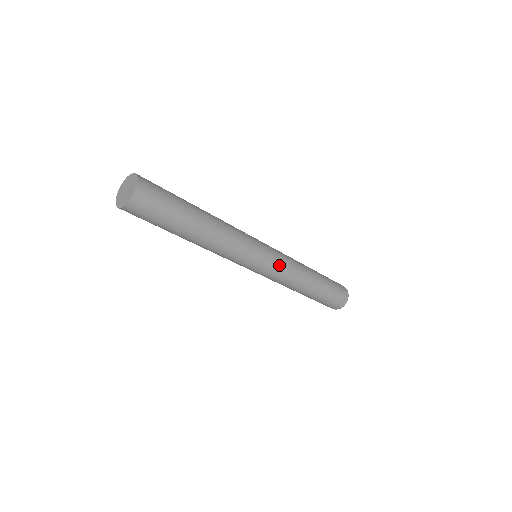
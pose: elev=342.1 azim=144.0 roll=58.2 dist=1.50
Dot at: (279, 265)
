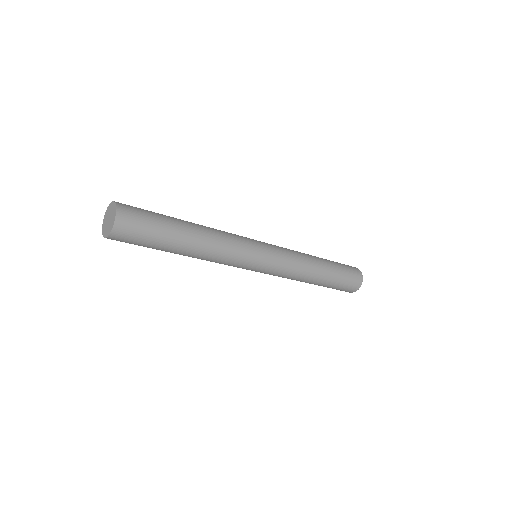
Dot at: (280, 263)
